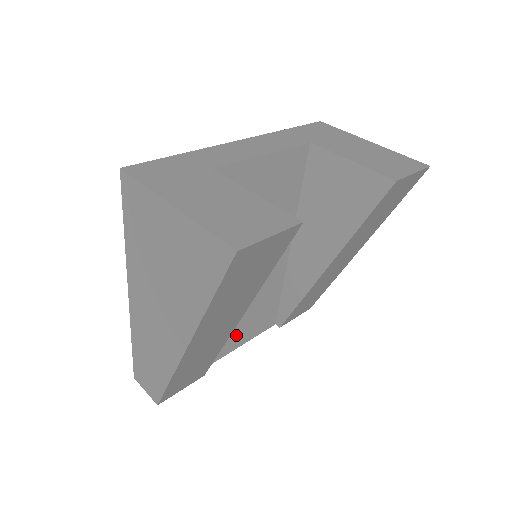
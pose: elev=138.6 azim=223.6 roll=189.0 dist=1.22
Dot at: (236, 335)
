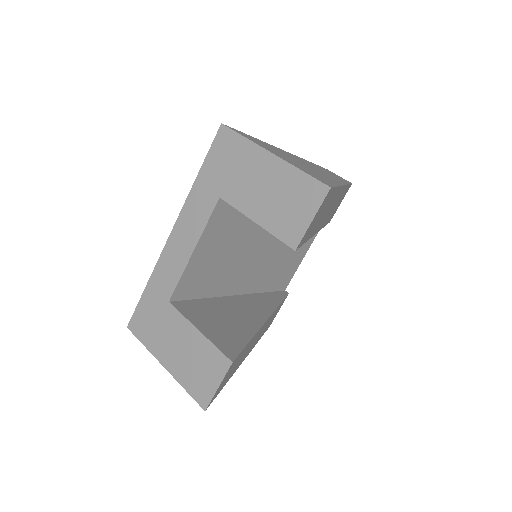
Dot at: (294, 261)
